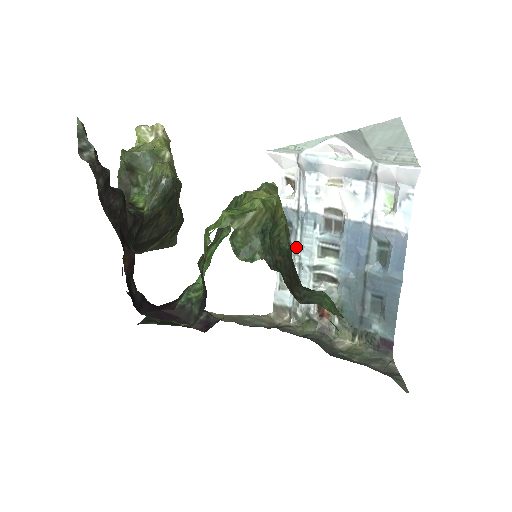
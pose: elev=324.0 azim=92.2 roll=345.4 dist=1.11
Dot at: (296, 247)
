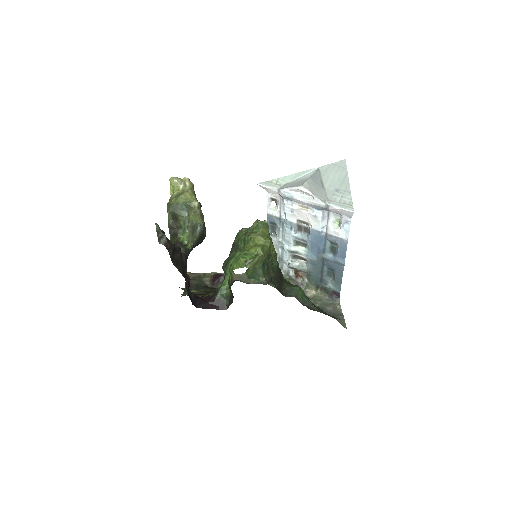
Dot at: (279, 238)
